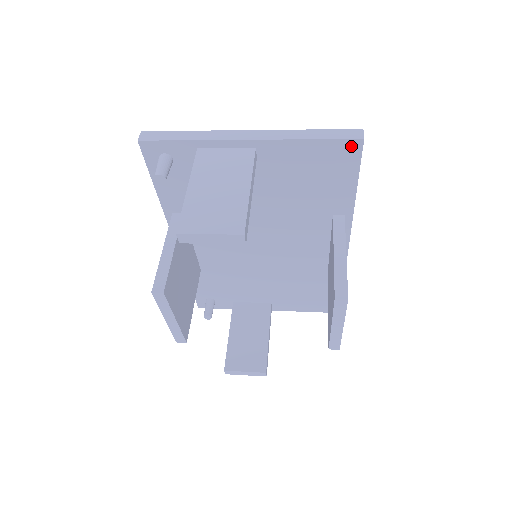
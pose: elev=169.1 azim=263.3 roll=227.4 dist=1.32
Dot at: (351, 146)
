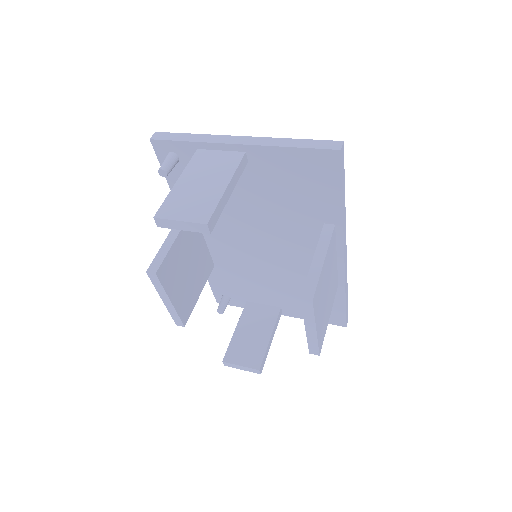
Dot at: (330, 156)
